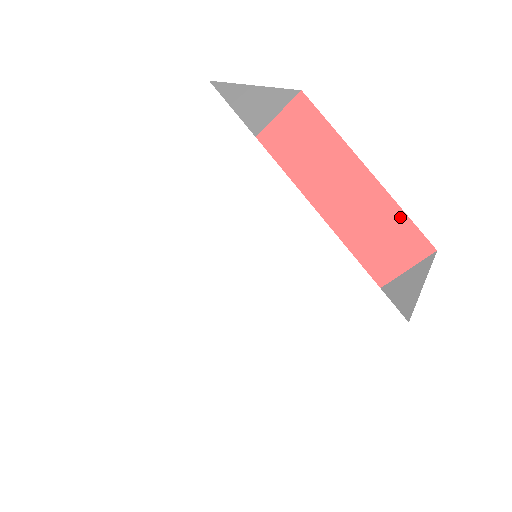
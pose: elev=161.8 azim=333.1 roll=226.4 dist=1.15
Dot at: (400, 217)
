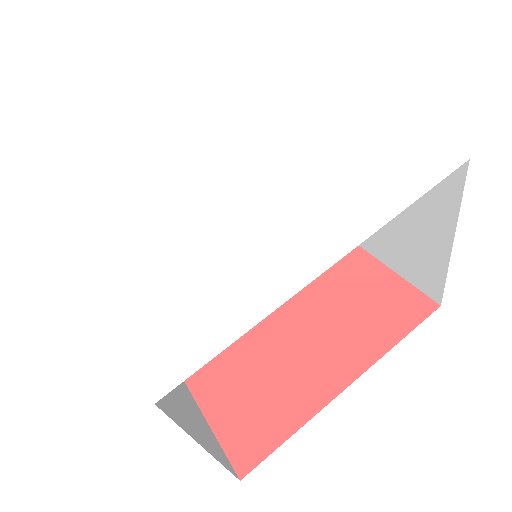
Dot at: (395, 280)
